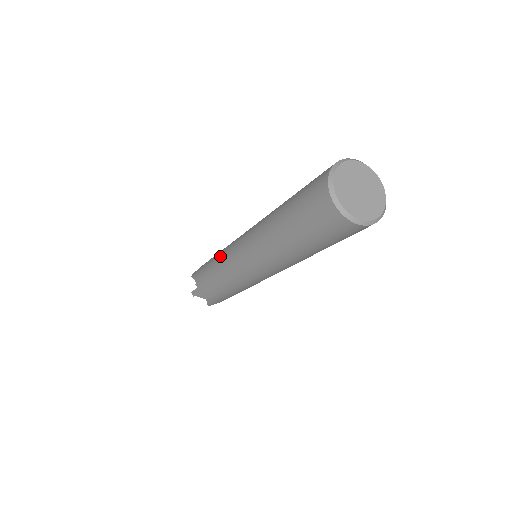
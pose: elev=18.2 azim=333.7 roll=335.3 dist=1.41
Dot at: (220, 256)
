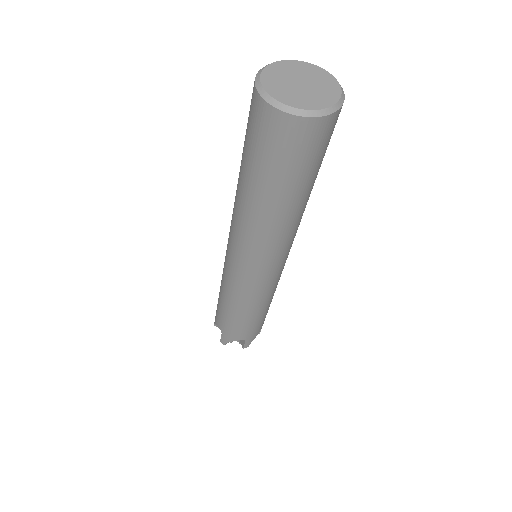
Dot at: occluded
